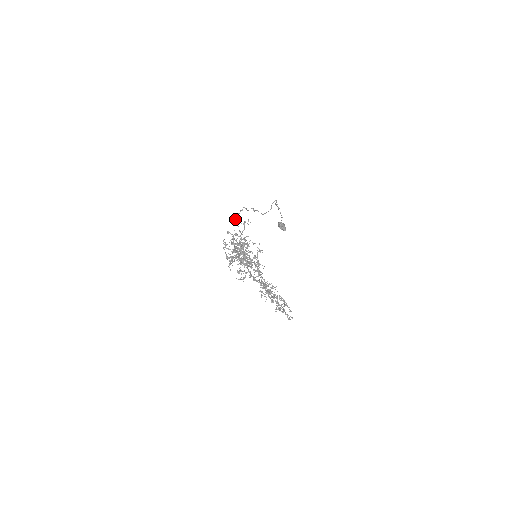
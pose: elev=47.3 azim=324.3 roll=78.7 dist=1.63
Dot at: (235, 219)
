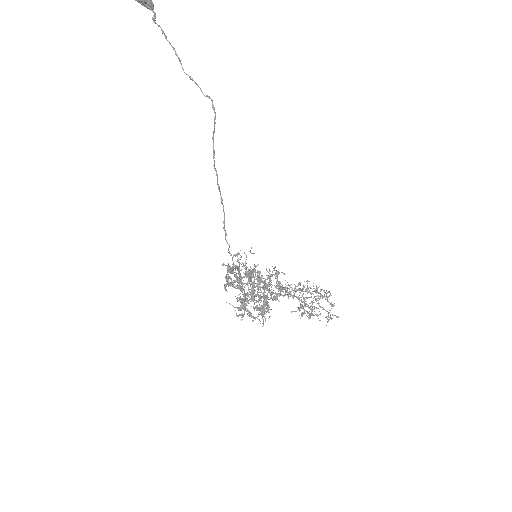
Dot at: (230, 273)
